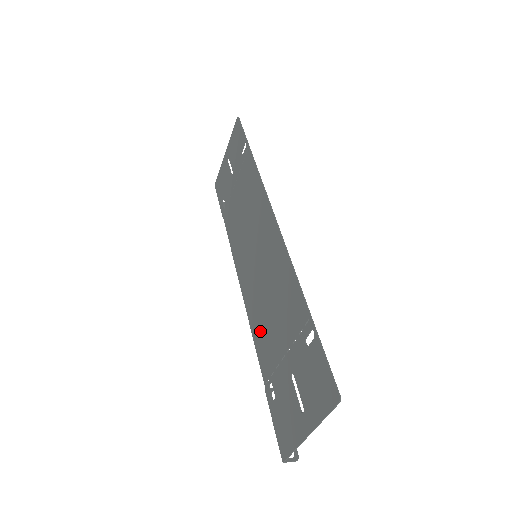
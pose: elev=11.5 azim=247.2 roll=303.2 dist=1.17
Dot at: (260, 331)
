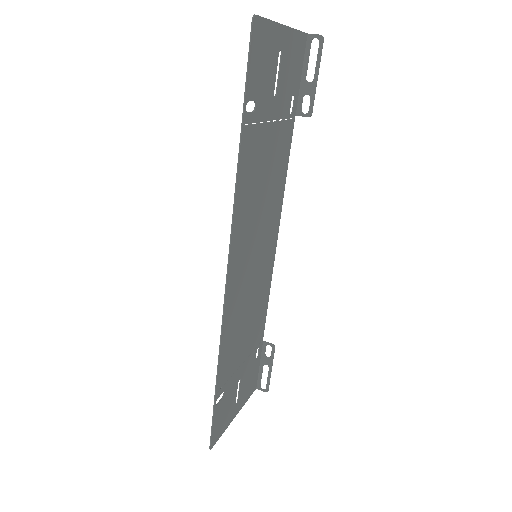
Dot at: (260, 309)
